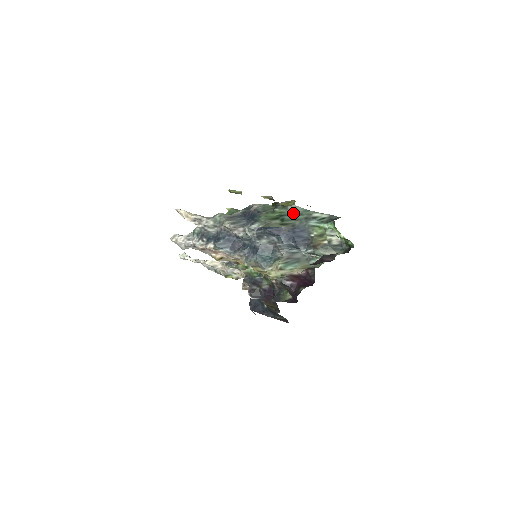
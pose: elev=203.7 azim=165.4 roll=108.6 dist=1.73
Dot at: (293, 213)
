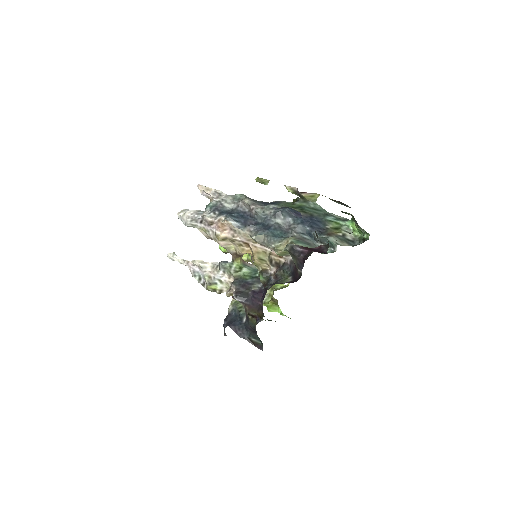
Dot at: (313, 208)
